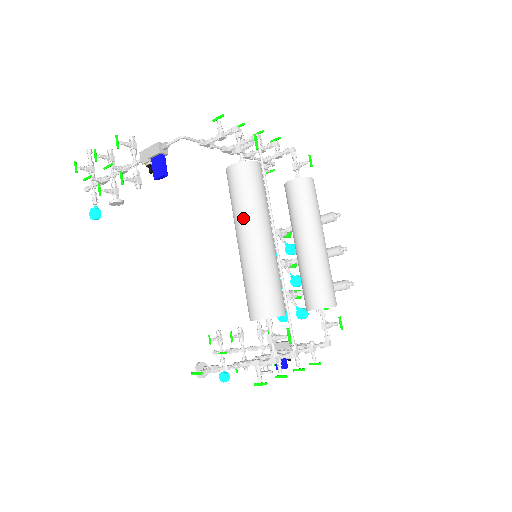
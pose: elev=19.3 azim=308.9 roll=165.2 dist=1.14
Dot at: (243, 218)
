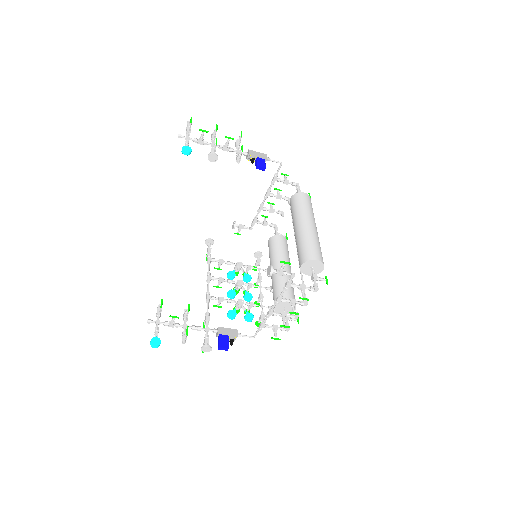
Dot at: (310, 215)
